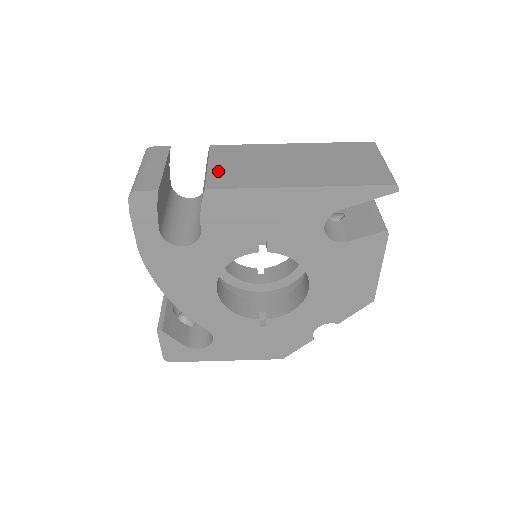
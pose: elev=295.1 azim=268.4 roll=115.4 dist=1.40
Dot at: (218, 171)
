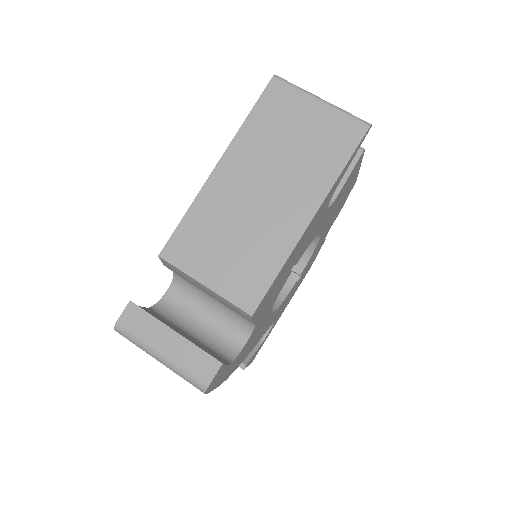
Dot at: (224, 282)
